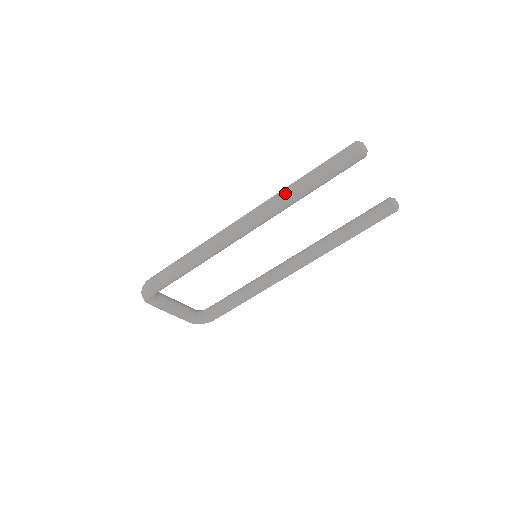
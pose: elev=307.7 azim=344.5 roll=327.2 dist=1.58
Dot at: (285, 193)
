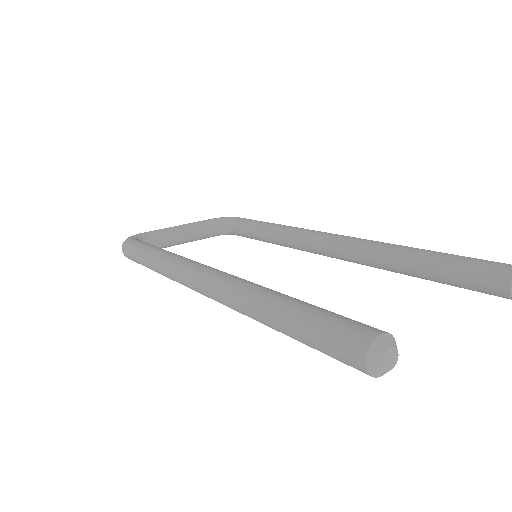
Dot at: (242, 309)
